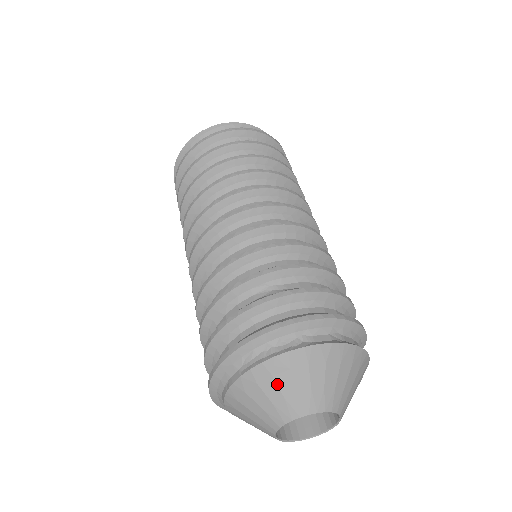
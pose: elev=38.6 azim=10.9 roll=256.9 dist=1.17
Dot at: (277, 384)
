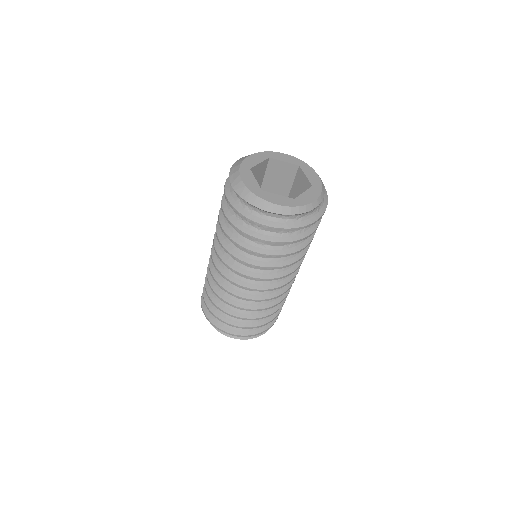
Dot at: occluded
